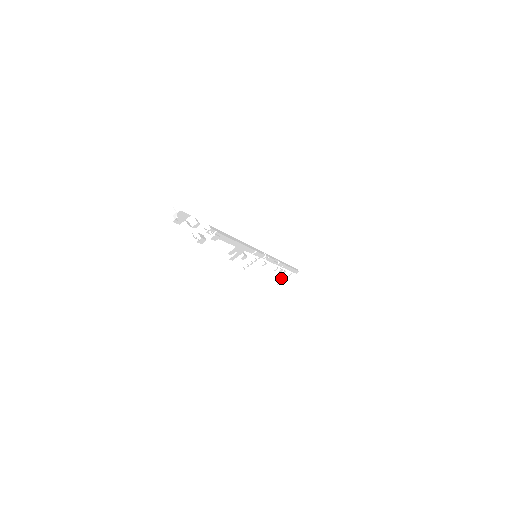
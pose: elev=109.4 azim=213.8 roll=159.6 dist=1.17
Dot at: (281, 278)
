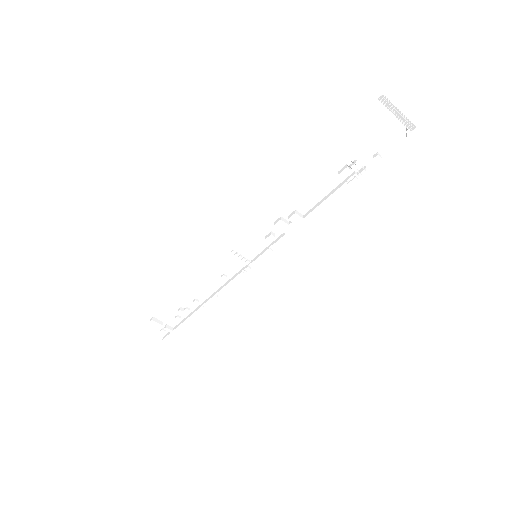
Dot at: (161, 322)
